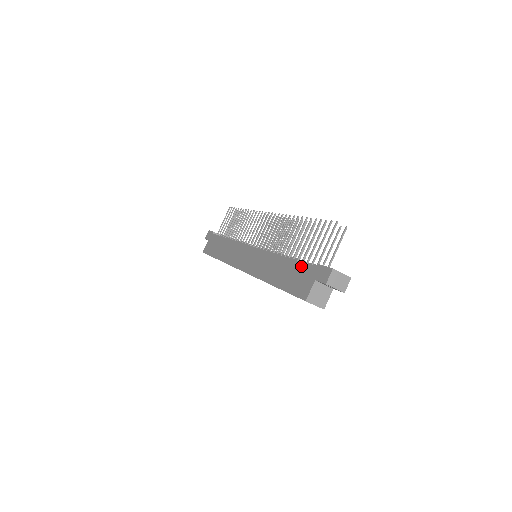
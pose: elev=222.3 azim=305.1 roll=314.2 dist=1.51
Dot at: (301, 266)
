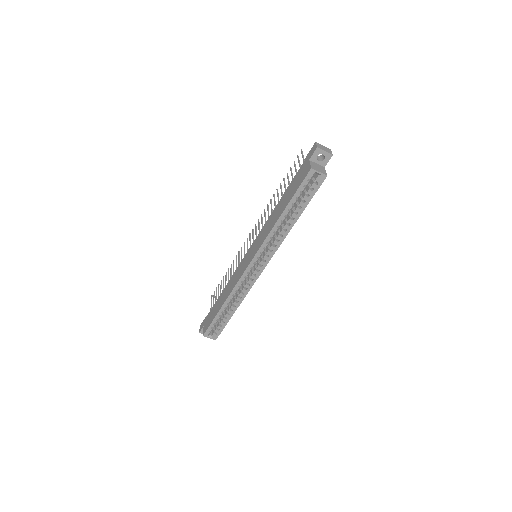
Dot at: (295, 178)
